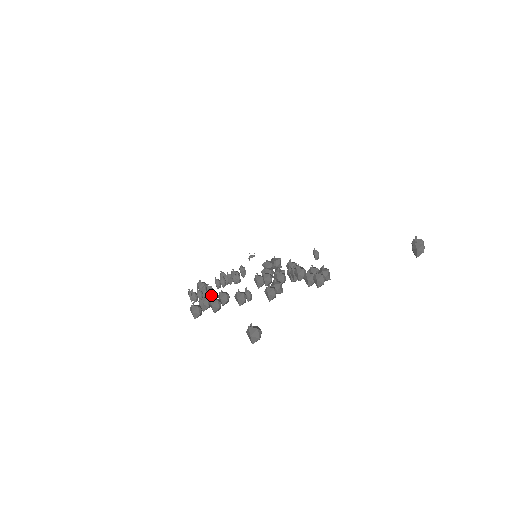
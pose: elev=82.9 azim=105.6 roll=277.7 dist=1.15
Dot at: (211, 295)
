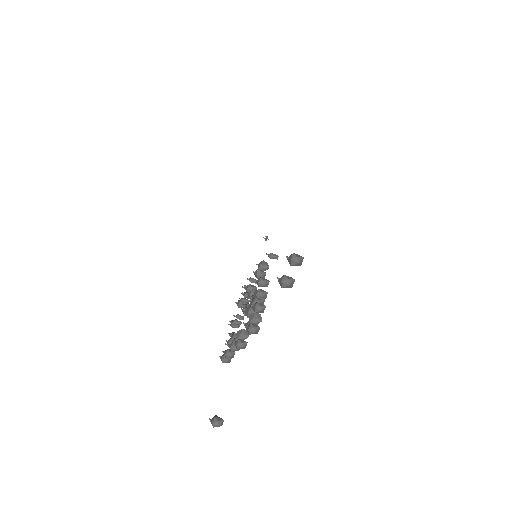
Dot at: occluded
